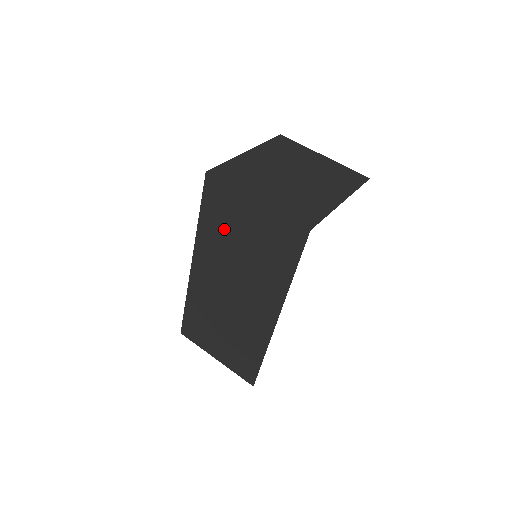
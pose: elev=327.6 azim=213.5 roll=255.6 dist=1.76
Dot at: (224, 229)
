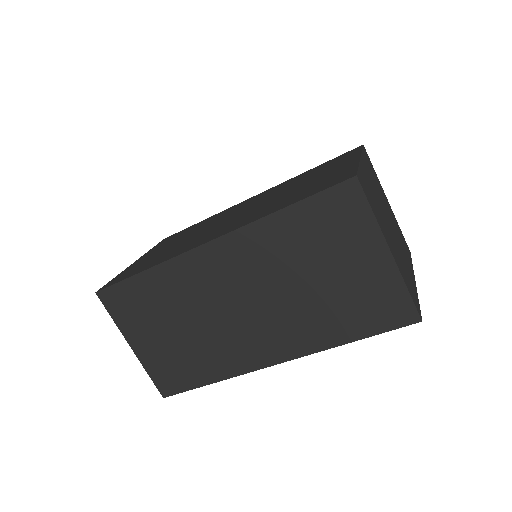
Dot at: (310, 245)
